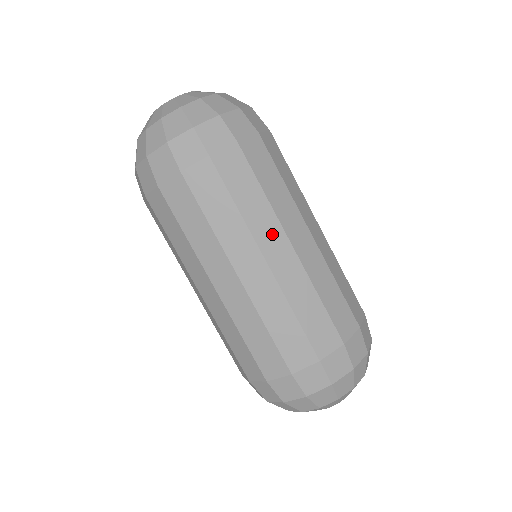
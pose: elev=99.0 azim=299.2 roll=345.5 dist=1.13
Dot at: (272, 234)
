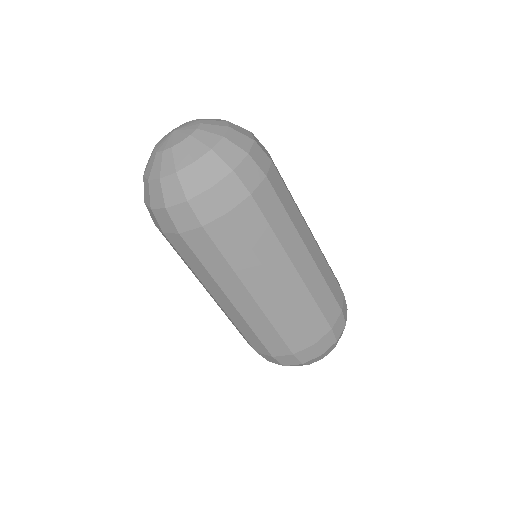
Dot at: (302, 216)
